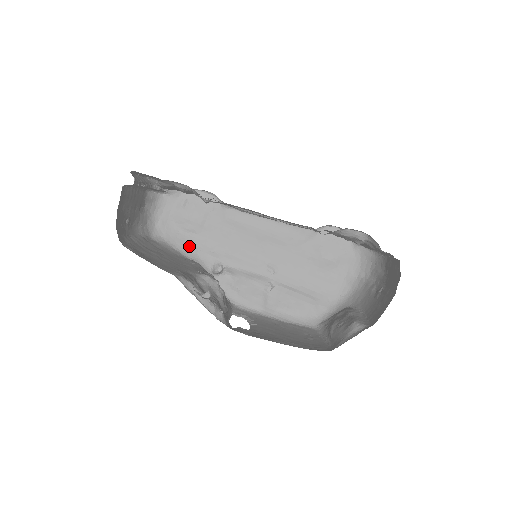
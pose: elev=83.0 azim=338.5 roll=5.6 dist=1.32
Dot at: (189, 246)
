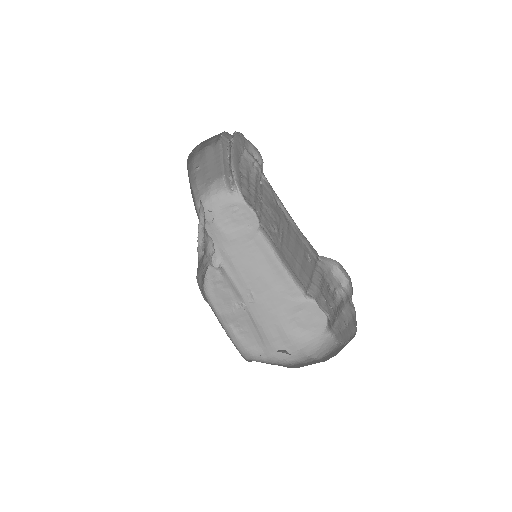
Dot at: (212, 234)
